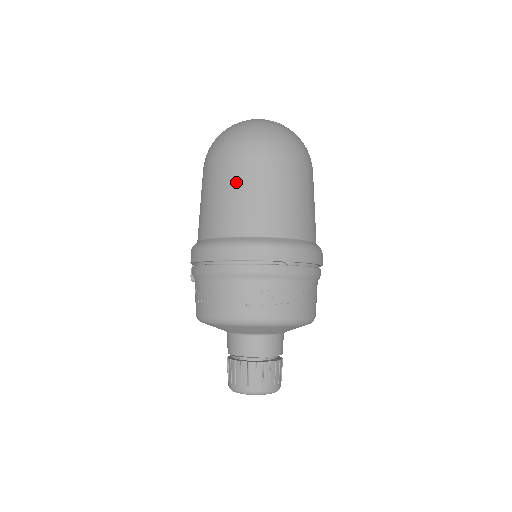
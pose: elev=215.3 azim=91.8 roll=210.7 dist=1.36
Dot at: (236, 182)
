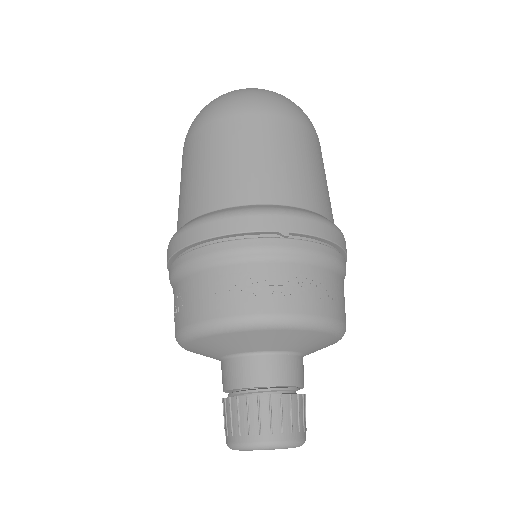
Dot at: (211, 149)
